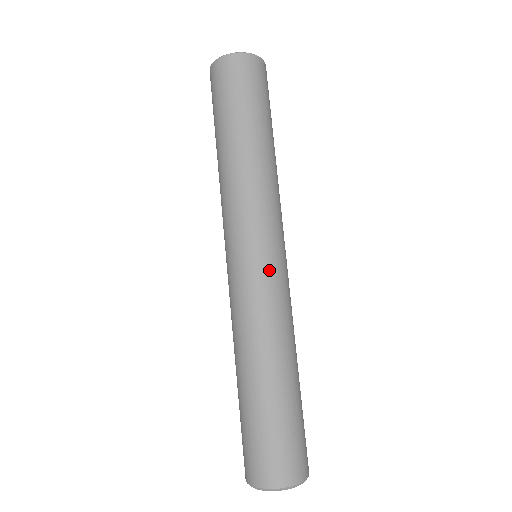
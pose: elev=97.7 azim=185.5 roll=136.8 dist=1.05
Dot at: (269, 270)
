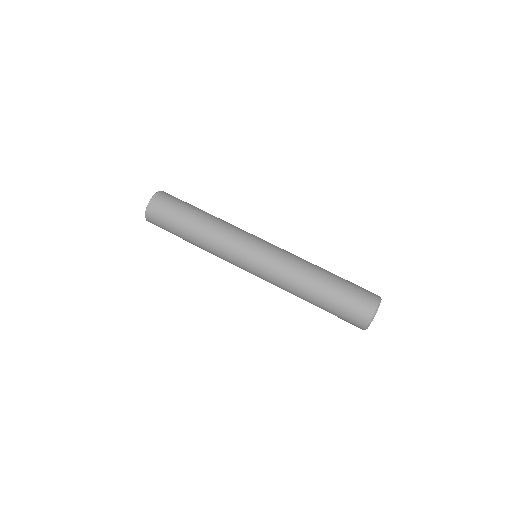
Dot at: (260, 265)
